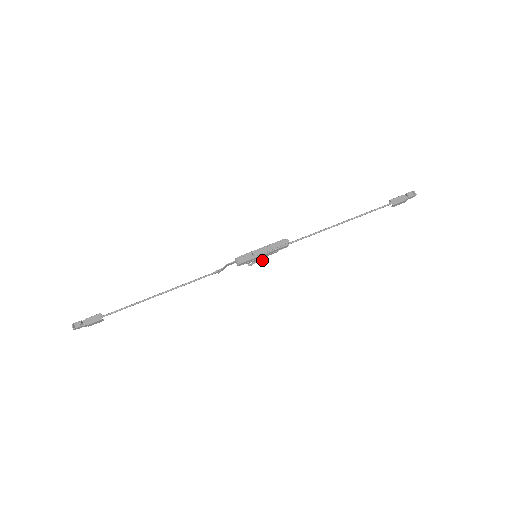
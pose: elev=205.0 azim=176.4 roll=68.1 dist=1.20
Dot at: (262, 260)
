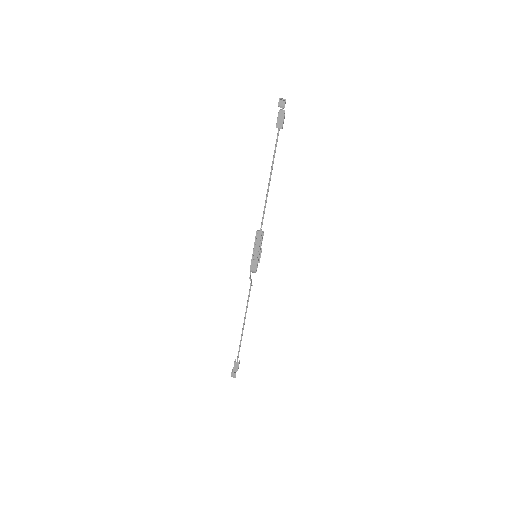
Dot at: (261, 252)
